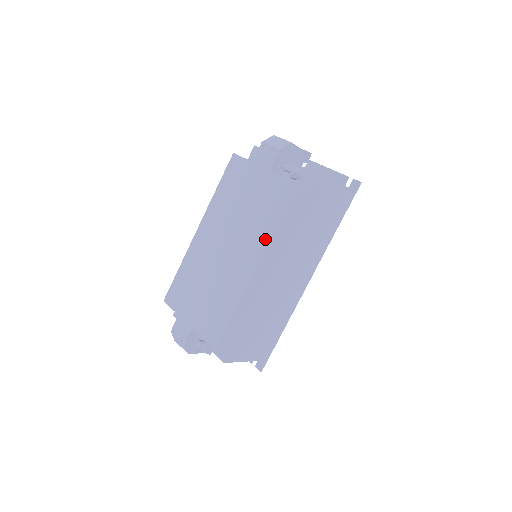
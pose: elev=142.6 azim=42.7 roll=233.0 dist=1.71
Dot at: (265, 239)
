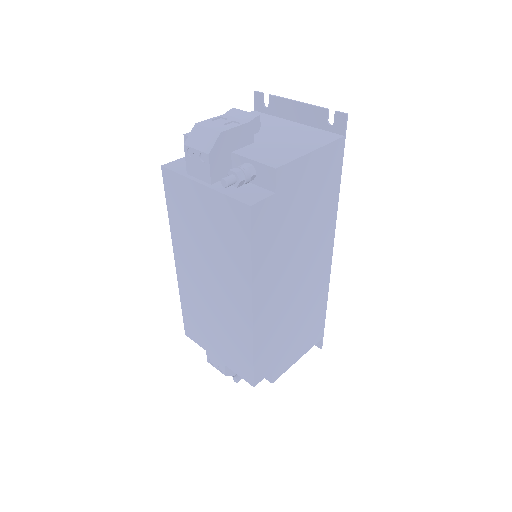
Dot at: (245, 277)
